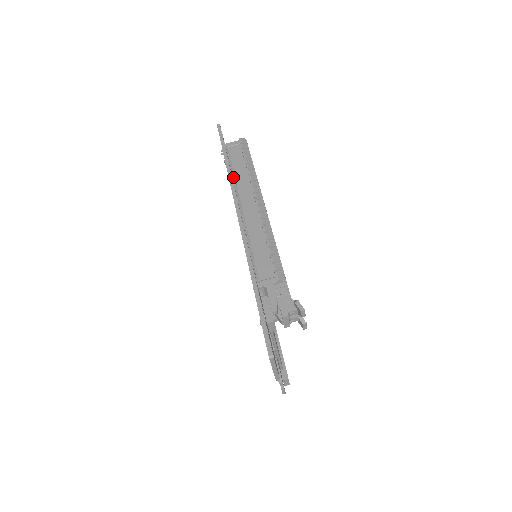
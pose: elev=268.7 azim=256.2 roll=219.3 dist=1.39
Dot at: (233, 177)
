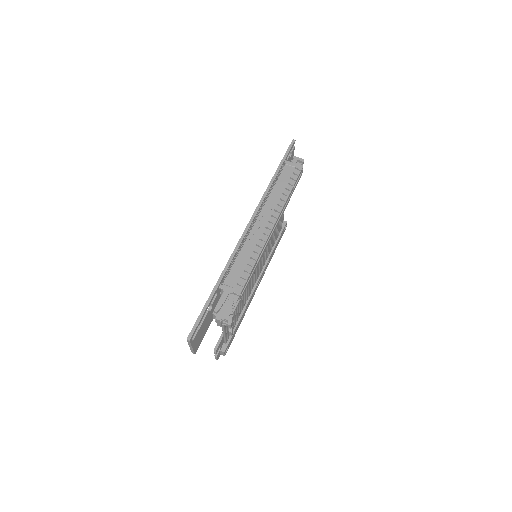
Dot at: occluded
